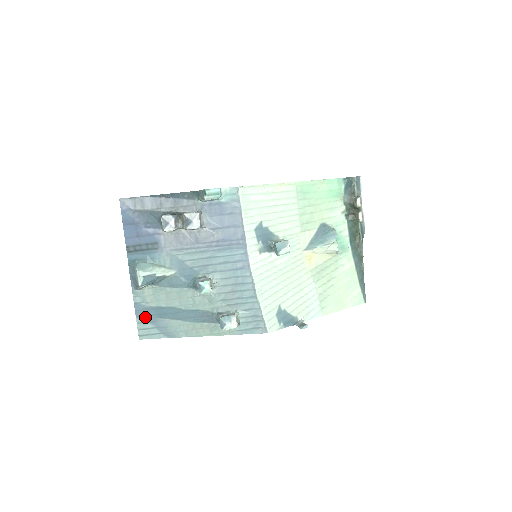
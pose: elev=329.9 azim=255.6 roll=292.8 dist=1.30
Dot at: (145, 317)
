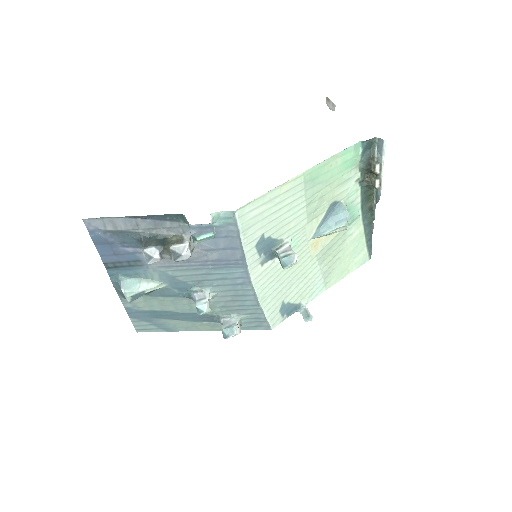
Dot at: (139, 317)
